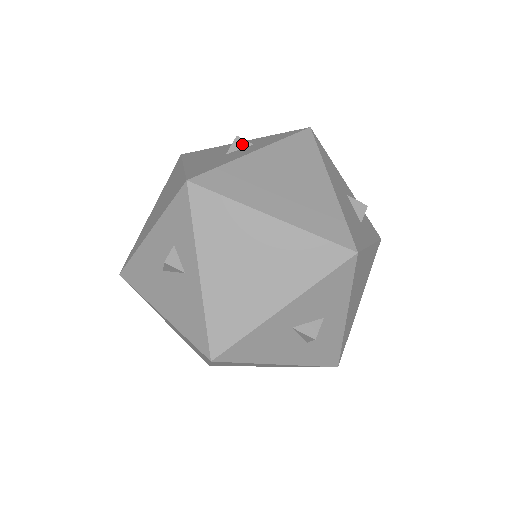
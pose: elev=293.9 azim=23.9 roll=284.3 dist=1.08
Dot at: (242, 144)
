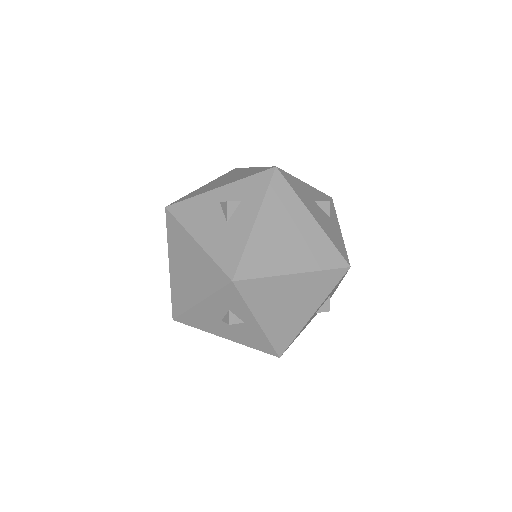
Dot at: (233, 206)
